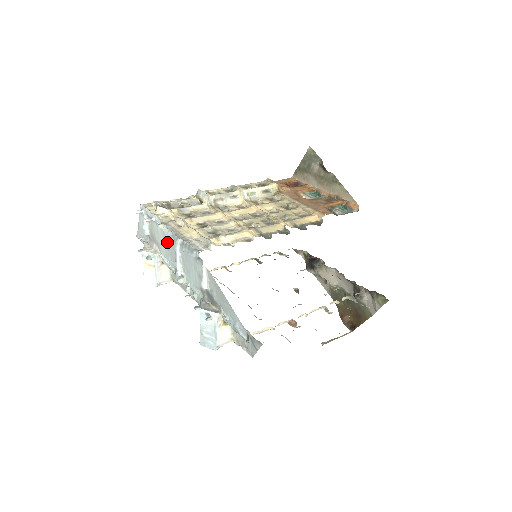
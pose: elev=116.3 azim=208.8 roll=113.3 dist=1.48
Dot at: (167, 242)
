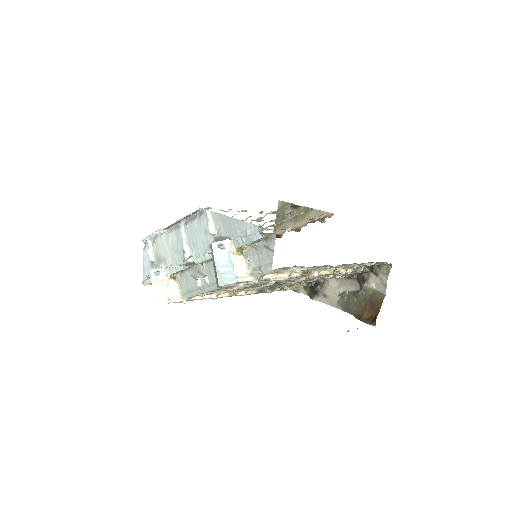
Dot at: (172, 242)
